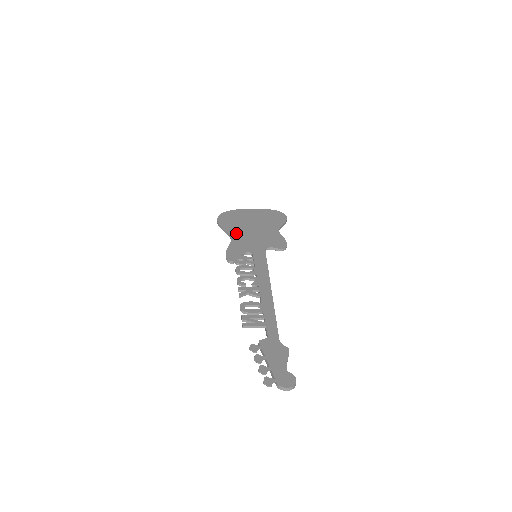
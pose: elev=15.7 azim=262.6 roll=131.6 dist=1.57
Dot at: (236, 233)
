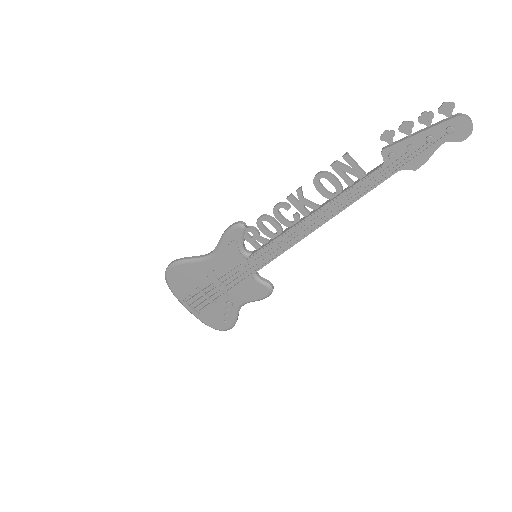
Dot at: occluded
